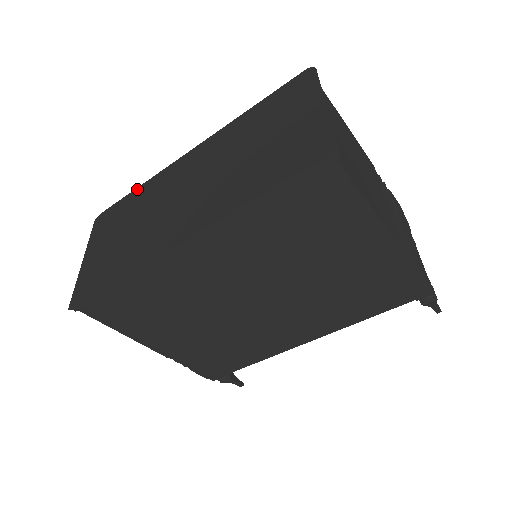
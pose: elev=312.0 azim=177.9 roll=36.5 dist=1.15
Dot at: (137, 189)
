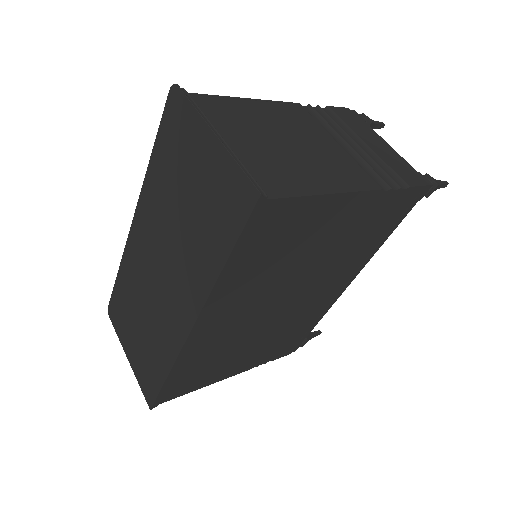
Dot at: (118, 275)
